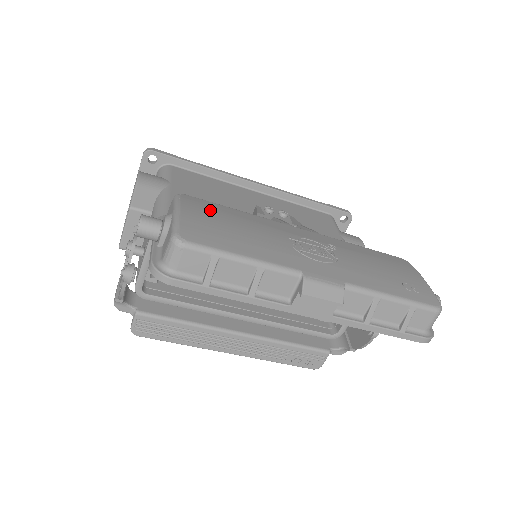
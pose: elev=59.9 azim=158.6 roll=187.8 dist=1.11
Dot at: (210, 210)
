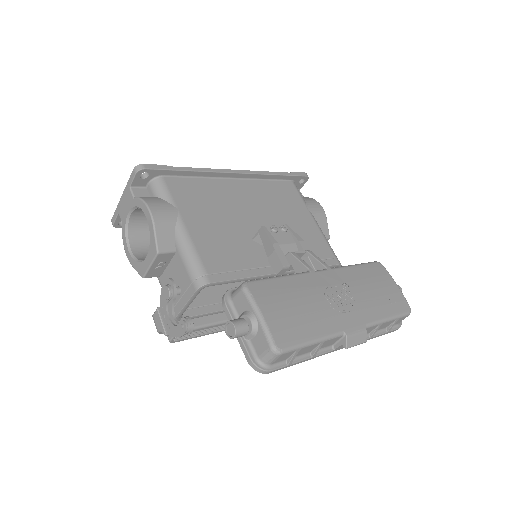
Dot at: (274, 296)
